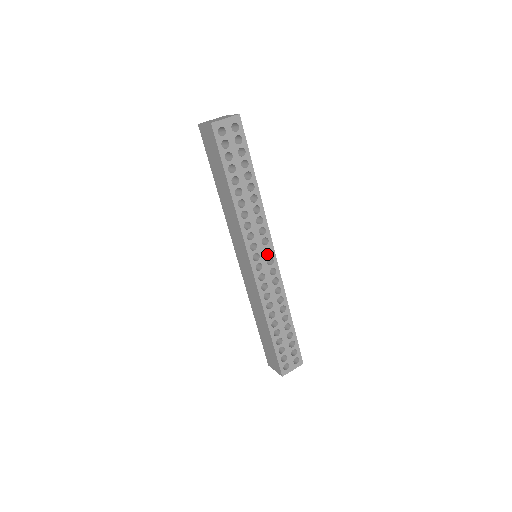
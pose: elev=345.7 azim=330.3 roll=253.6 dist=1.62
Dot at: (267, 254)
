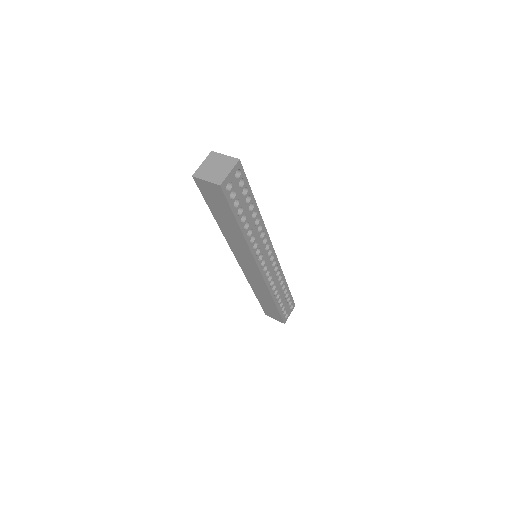
Dot at: (268, 254)
